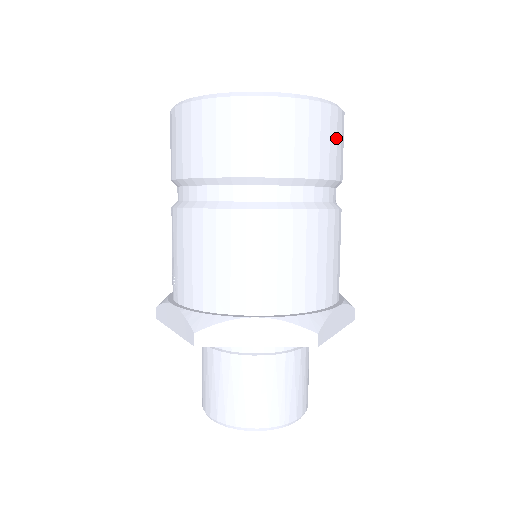
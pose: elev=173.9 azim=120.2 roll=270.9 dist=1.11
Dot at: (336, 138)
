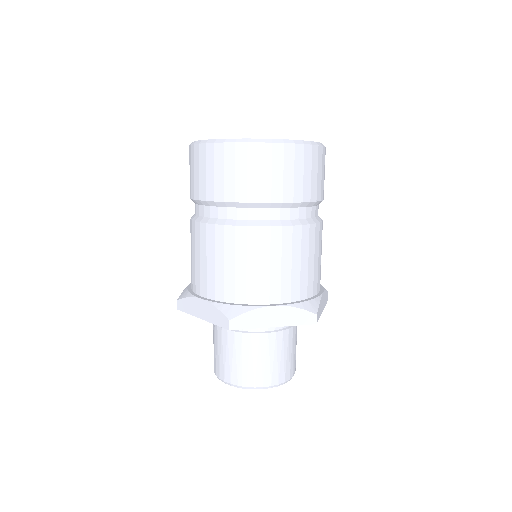
Dot at: (271, 168)
